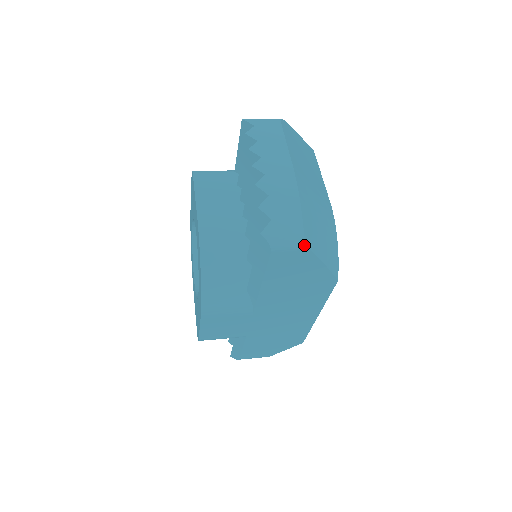
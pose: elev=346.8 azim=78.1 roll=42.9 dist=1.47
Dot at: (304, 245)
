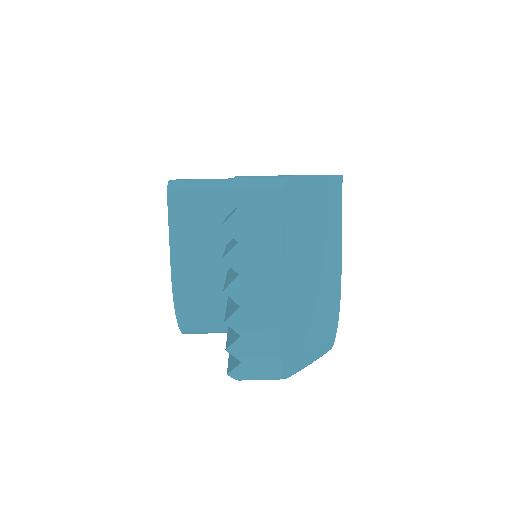
Dot at: occluded
